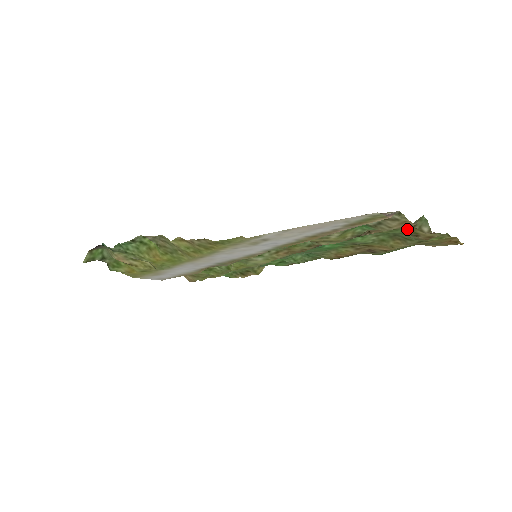
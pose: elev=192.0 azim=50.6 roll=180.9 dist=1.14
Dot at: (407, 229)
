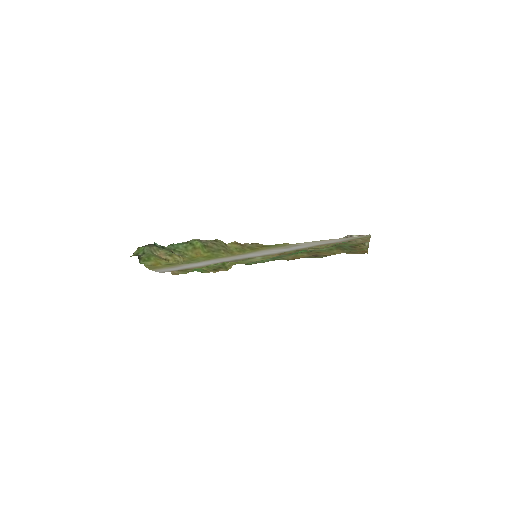
Dot at: (355, 244)
